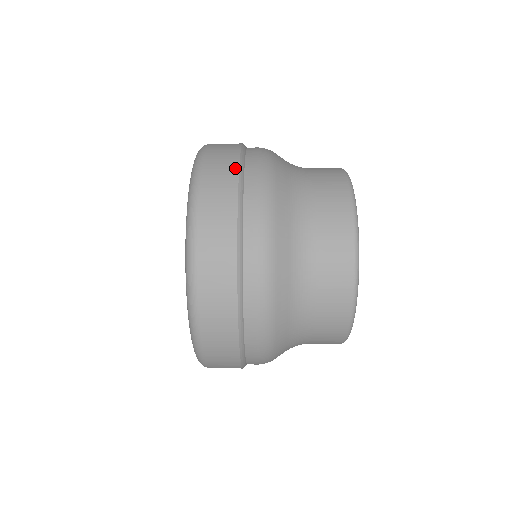
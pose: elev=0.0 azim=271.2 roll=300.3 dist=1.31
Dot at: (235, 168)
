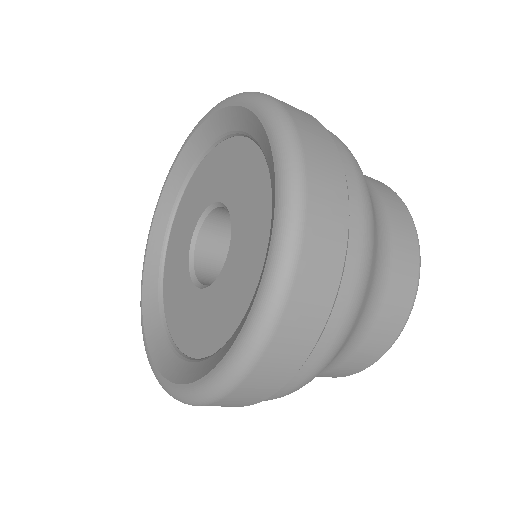
Dot at: (336, 153)
